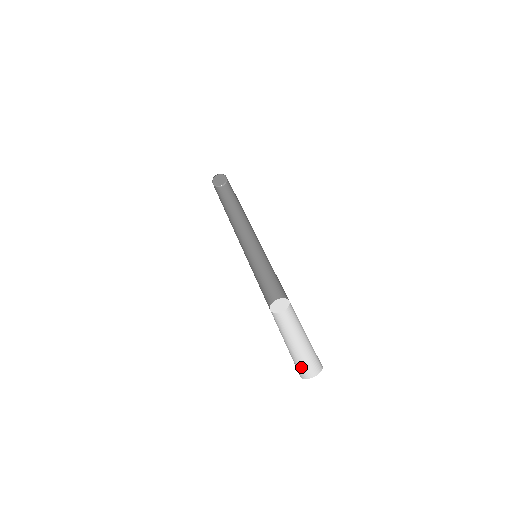
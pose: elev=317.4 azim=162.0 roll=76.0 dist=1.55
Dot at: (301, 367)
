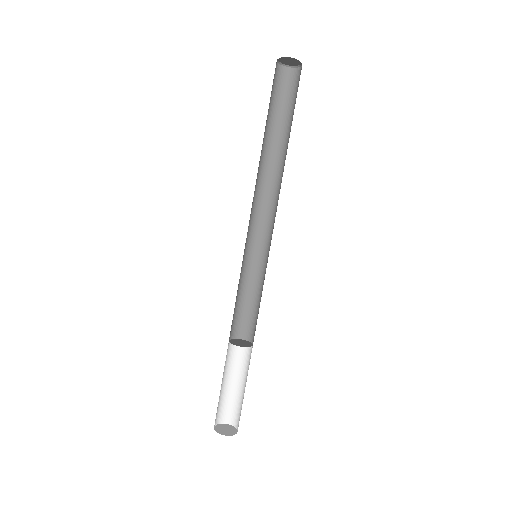
Dot at: (217, 413)
